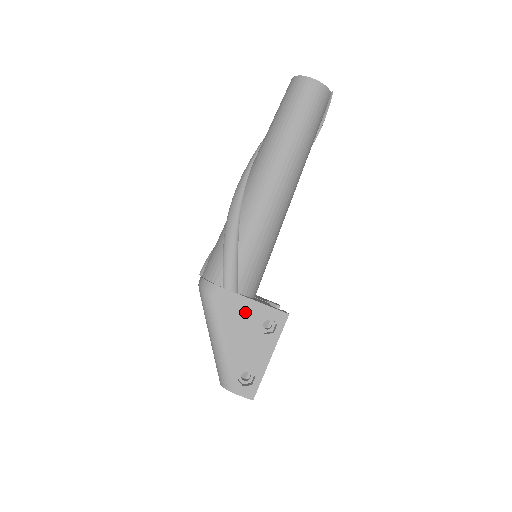
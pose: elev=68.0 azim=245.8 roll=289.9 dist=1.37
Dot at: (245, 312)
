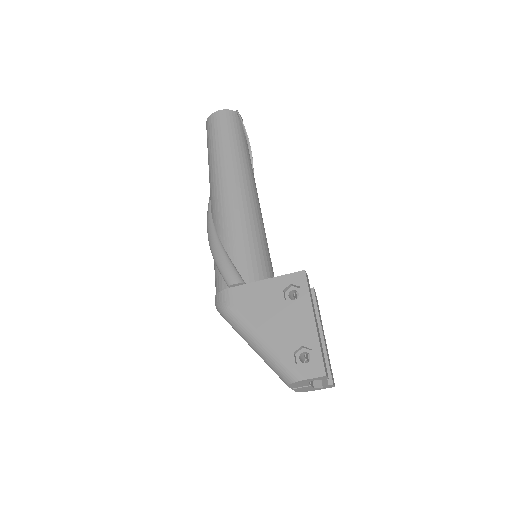
Dot at: (262, 295)
